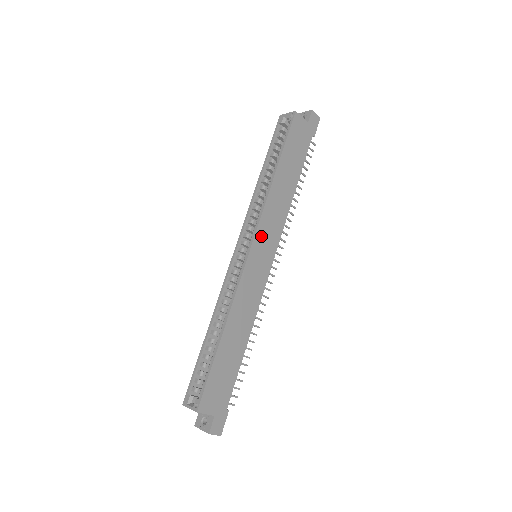
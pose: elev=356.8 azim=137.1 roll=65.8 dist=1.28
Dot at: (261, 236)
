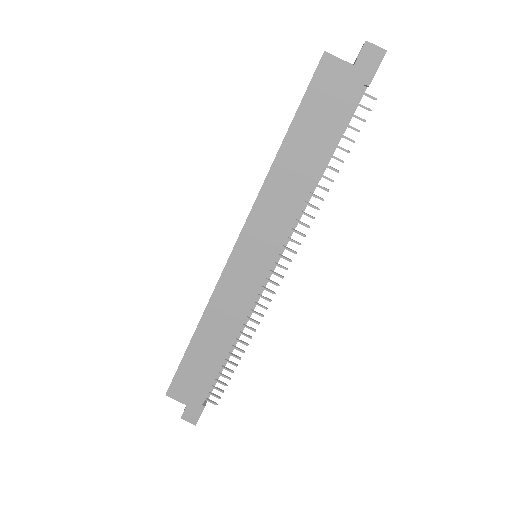
Dot at: (251, 235)
